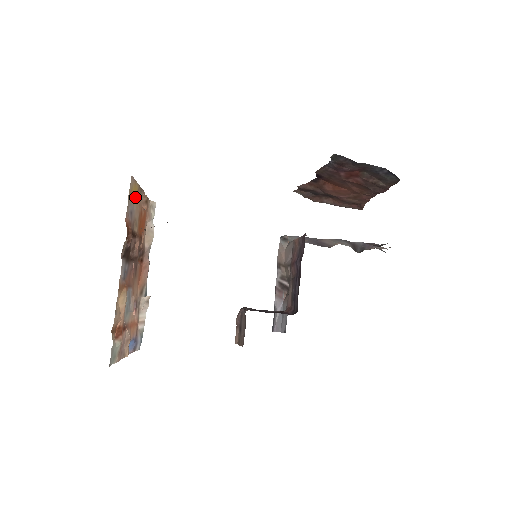
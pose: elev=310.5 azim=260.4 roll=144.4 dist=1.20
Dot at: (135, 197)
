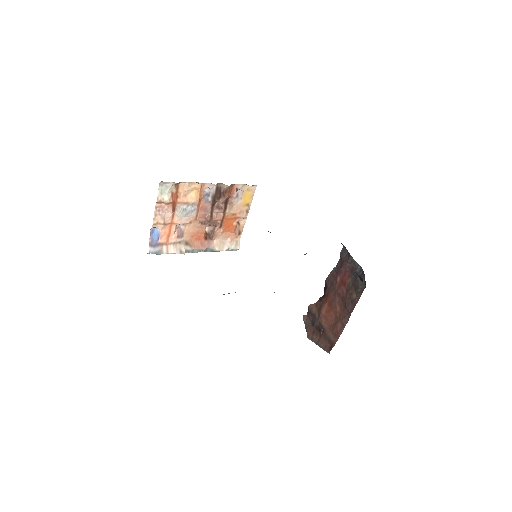
Dot at: (245, 200)
